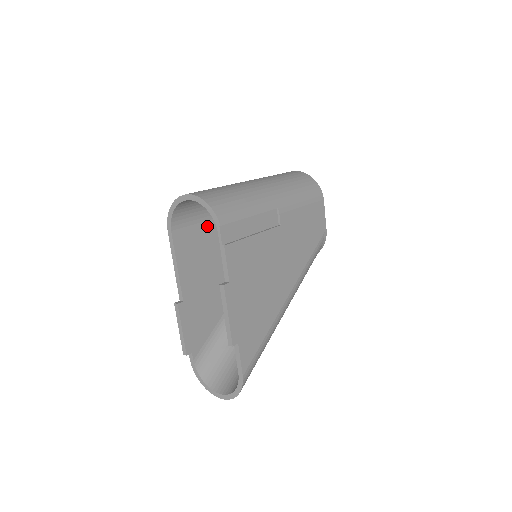
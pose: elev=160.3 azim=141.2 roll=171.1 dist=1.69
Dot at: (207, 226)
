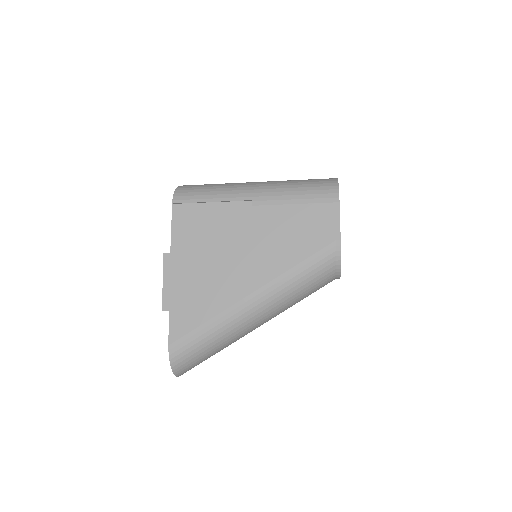
Dot at: occluded
